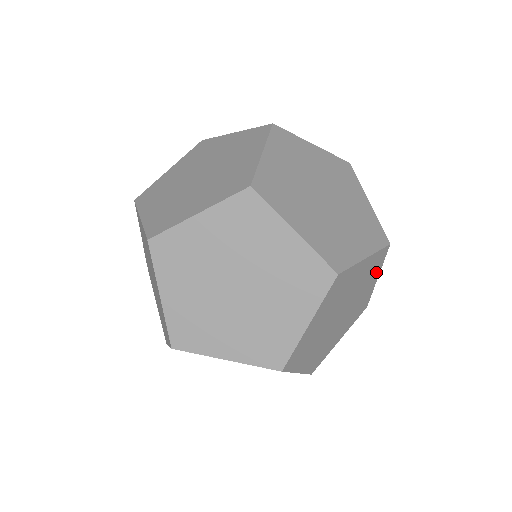
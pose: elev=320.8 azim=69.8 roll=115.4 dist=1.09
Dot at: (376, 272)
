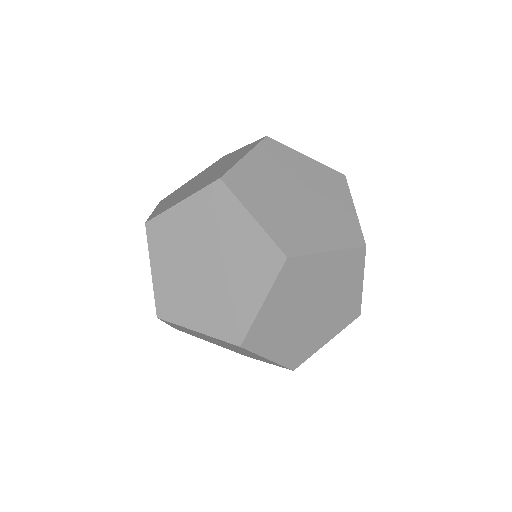
Dot at: (357, 274)
